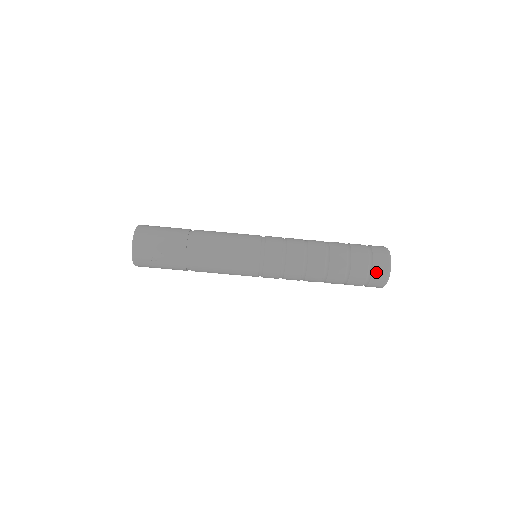
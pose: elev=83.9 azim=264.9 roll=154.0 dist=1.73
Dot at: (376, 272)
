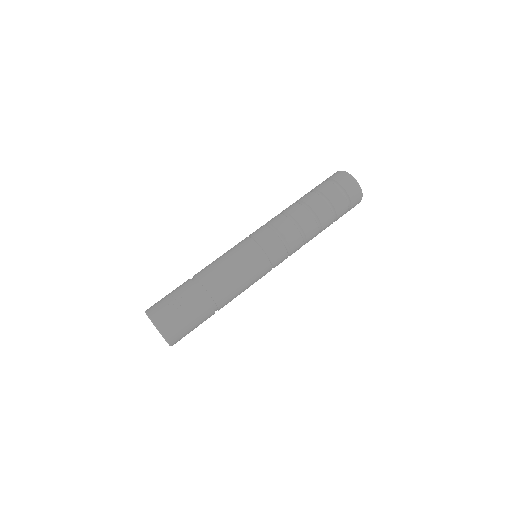
Dot at: (336, 178)
